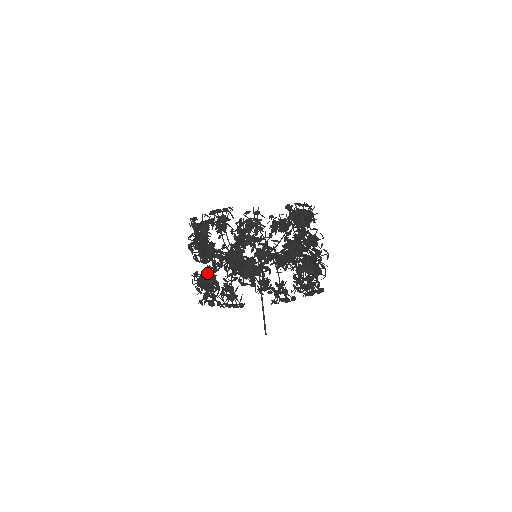
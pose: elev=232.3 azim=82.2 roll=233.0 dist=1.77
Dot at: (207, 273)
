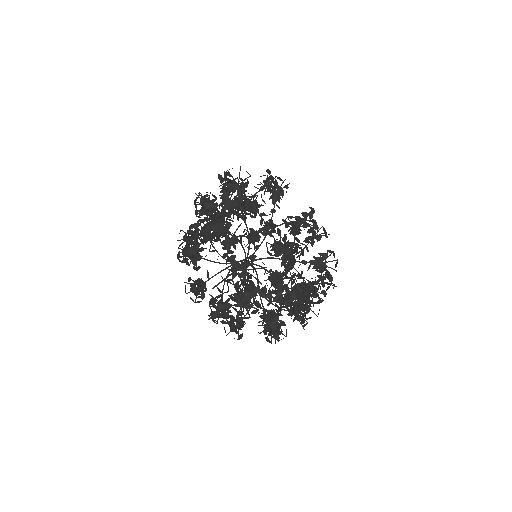
Dot at: occluded
